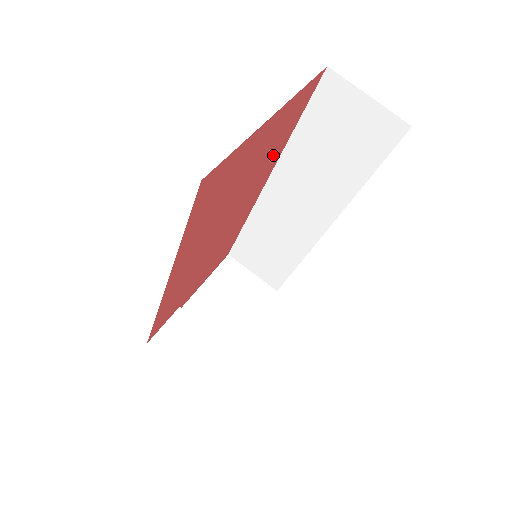
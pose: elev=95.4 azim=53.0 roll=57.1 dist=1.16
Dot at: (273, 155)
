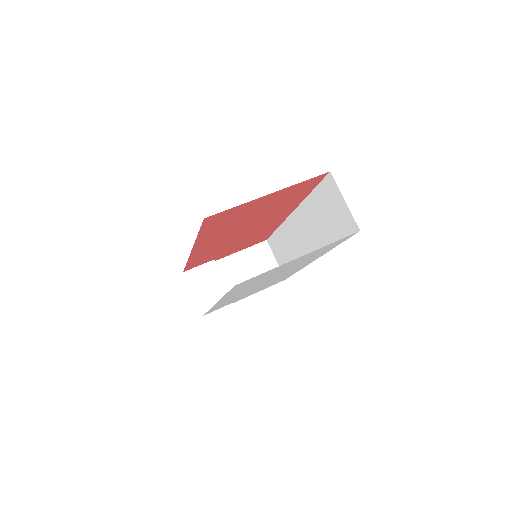
Dot at: (289, 203)
